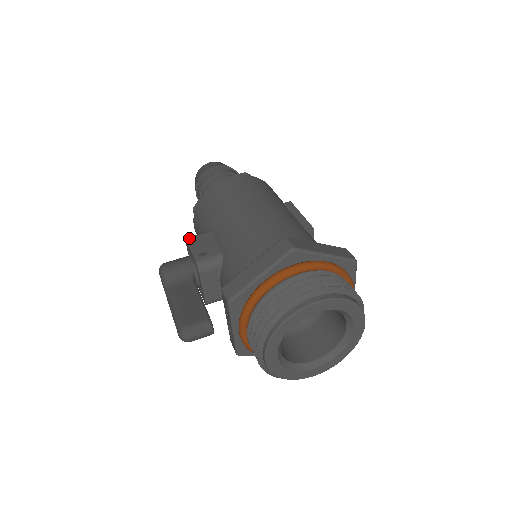
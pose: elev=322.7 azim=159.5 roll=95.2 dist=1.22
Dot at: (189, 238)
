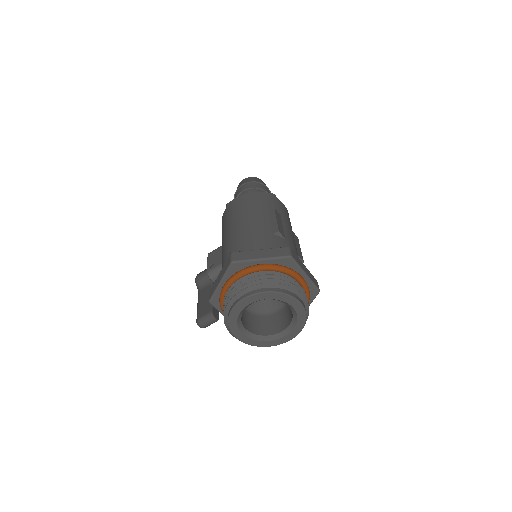
Dot at: (209, 254)
